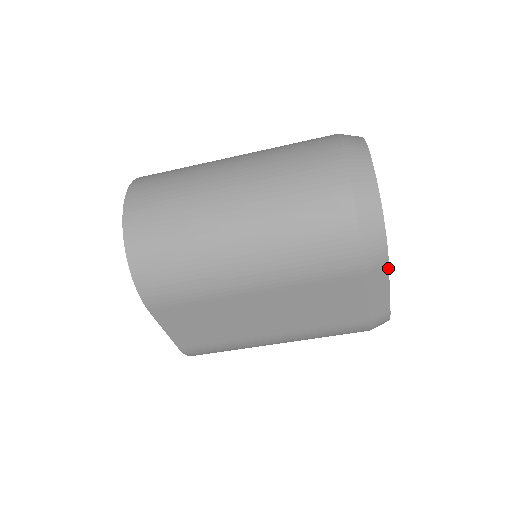
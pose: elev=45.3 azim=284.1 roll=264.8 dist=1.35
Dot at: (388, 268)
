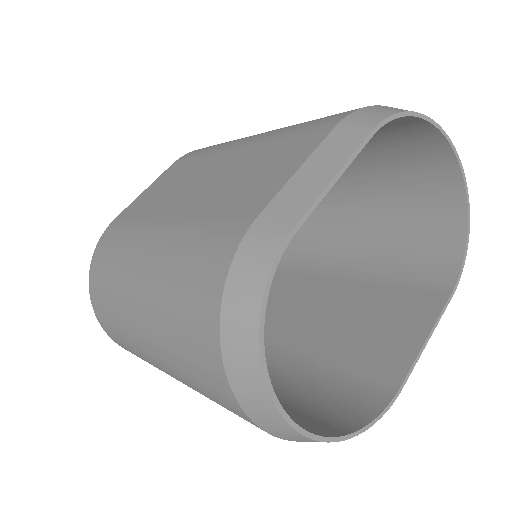
Dot at: (405, 381)
